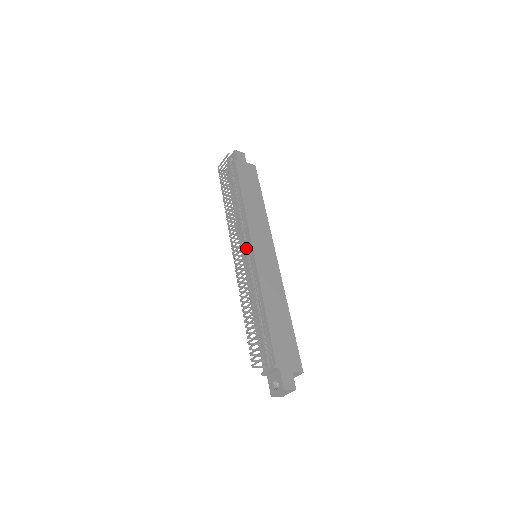
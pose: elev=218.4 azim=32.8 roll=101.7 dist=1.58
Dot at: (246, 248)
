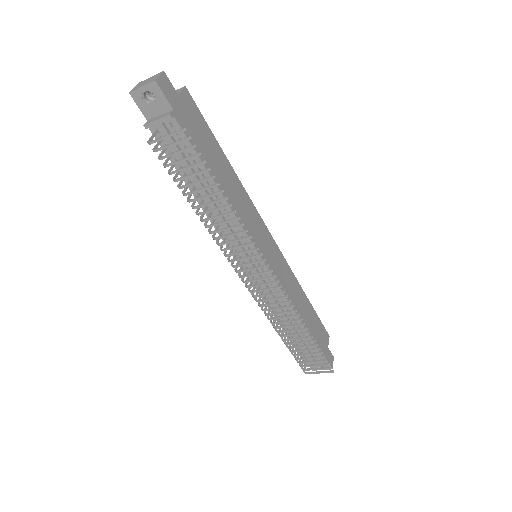
Dot at: (280, 287)
